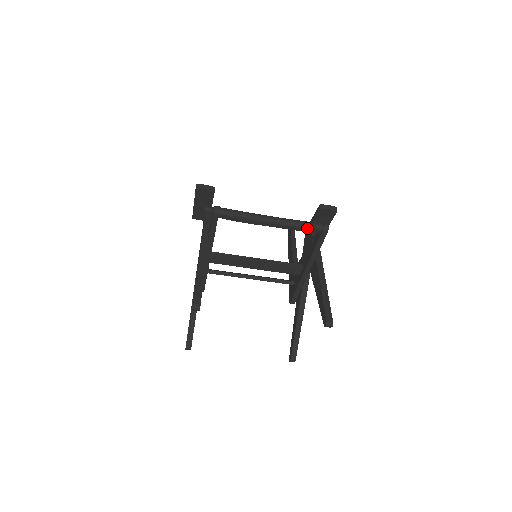
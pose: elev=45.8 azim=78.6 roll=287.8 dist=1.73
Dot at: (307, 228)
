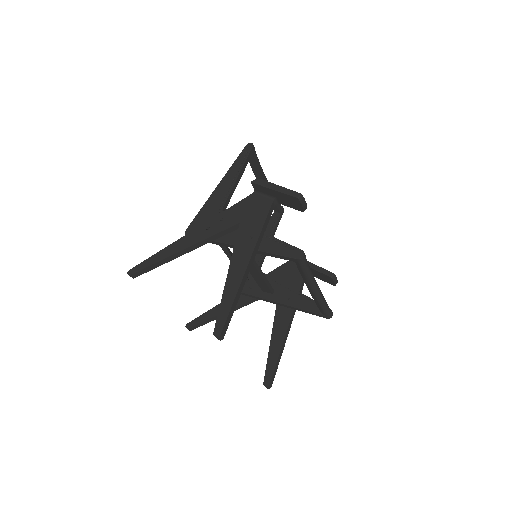
Dot at: (323, 309)
